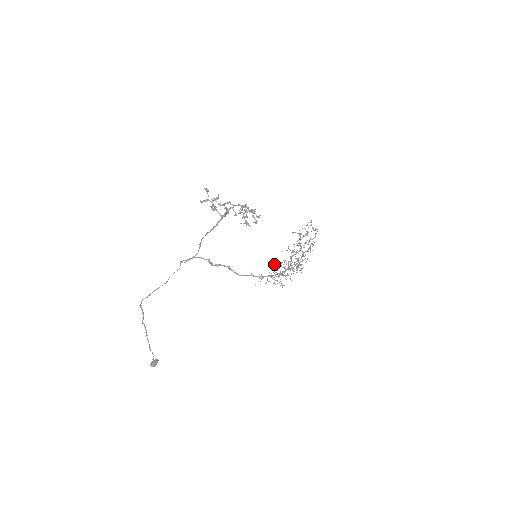
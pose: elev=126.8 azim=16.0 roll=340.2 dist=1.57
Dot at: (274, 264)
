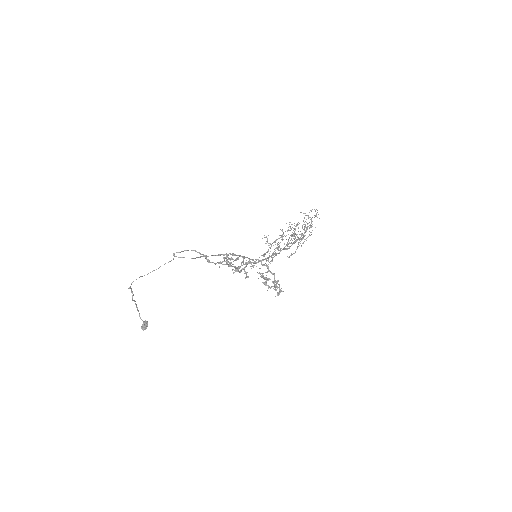
Dot at: occluded
